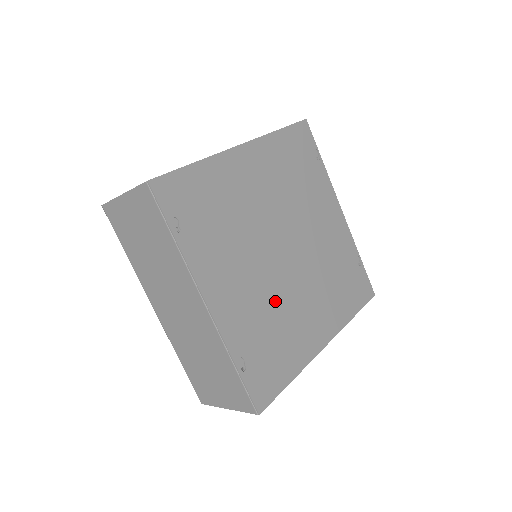
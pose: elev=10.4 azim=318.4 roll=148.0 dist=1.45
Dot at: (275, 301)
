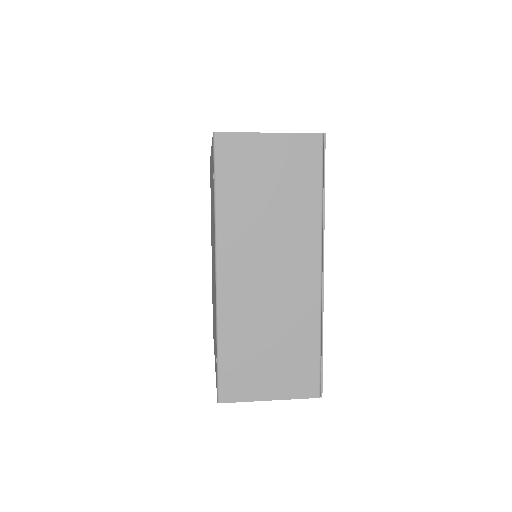
Dot at: occluded
